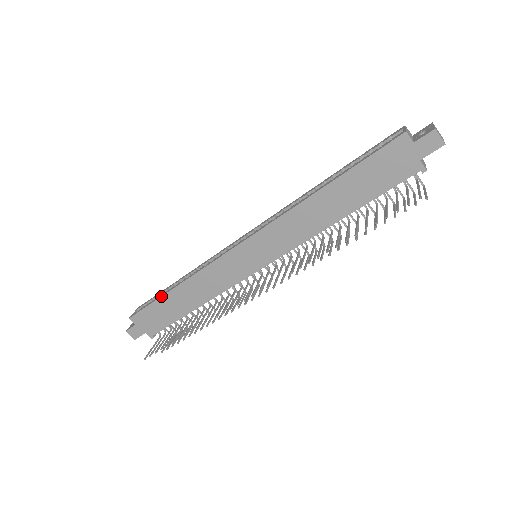
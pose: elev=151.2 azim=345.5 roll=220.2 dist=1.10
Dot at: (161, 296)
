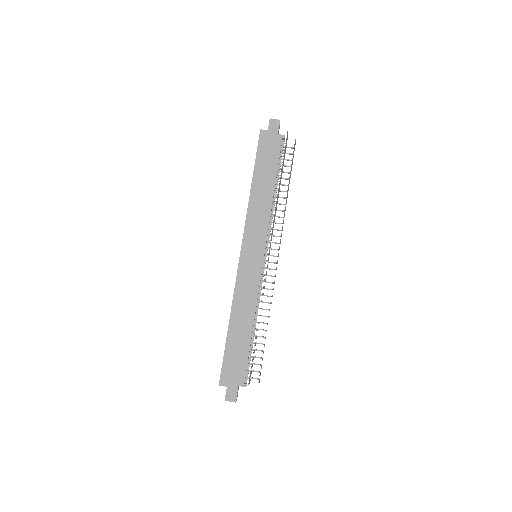
Dot at: (226, 340)
